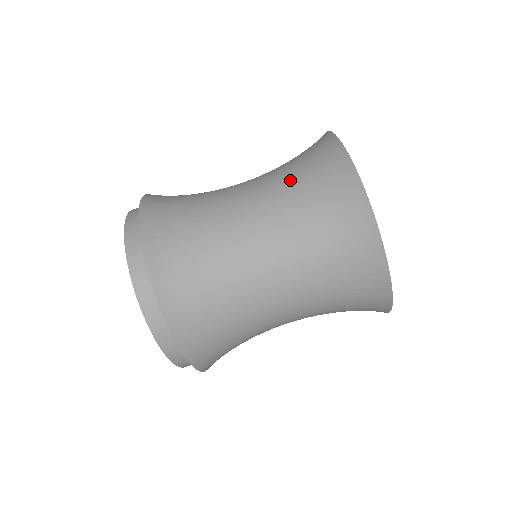
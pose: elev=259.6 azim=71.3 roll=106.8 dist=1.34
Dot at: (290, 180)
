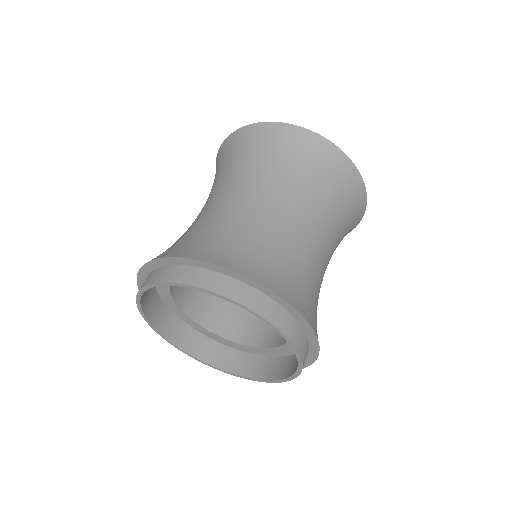
Dot at: (265, 167)
